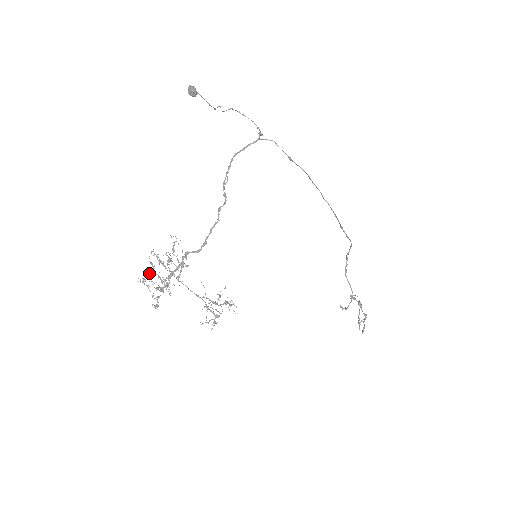
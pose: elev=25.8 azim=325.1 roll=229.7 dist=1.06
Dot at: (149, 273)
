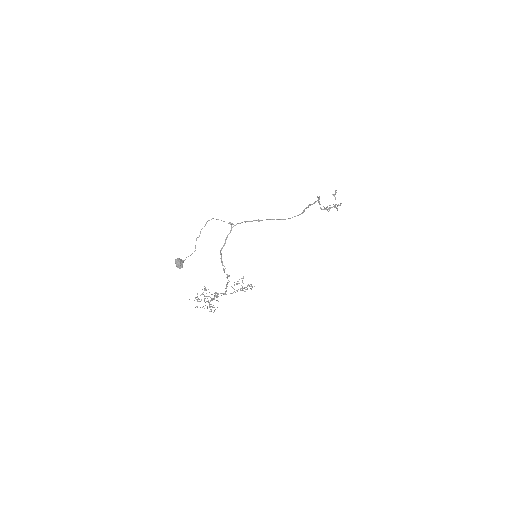
Dot at: occluded
